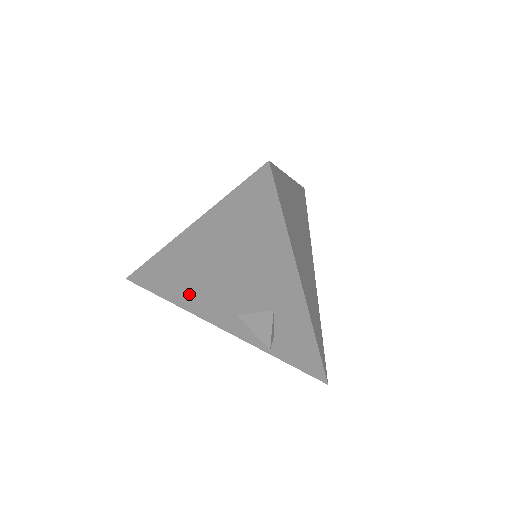
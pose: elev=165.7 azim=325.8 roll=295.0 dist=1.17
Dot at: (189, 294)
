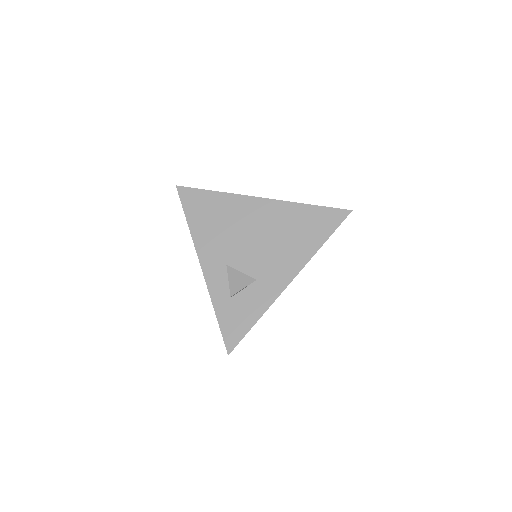
Dot at: (210, 229)
